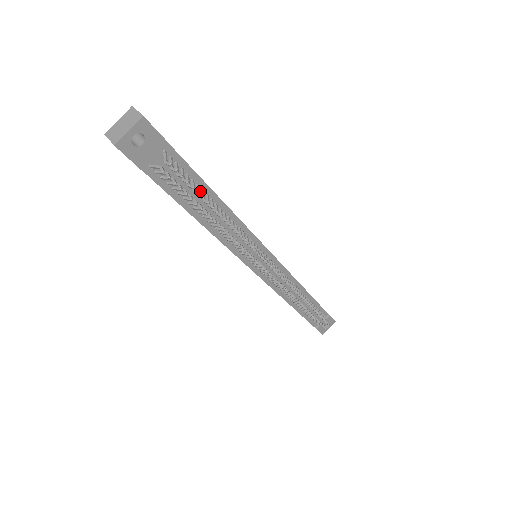
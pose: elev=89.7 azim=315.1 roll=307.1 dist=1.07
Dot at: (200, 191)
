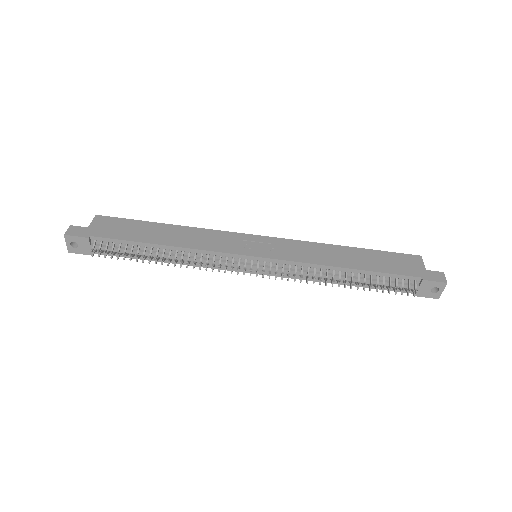
Dot at: (138, 247)
